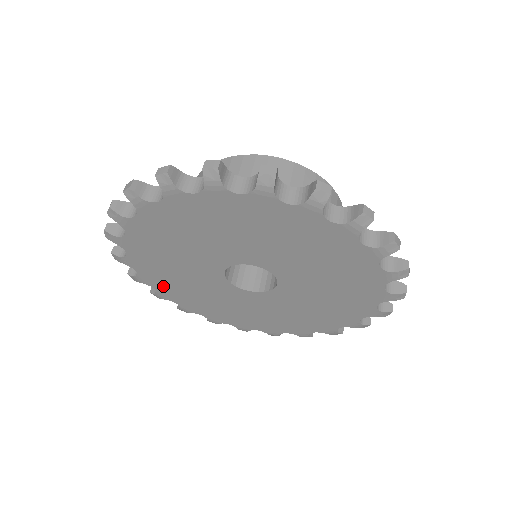
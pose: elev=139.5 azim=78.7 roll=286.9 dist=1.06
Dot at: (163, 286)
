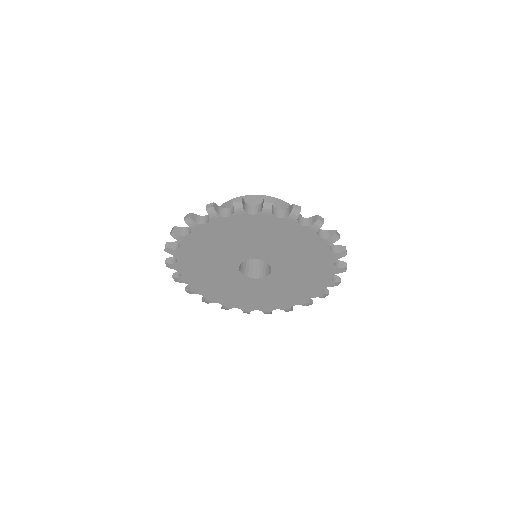
Dot at: (196, 283)
